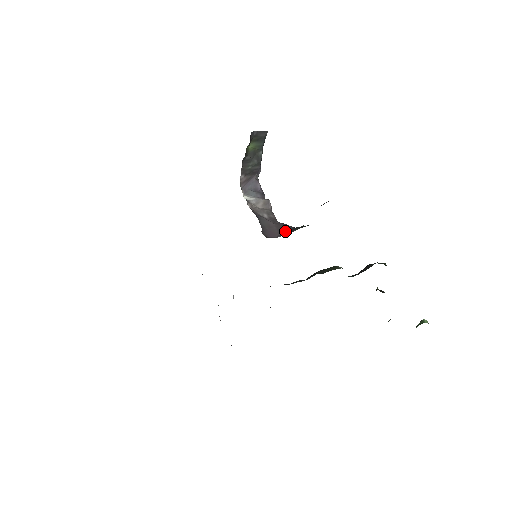
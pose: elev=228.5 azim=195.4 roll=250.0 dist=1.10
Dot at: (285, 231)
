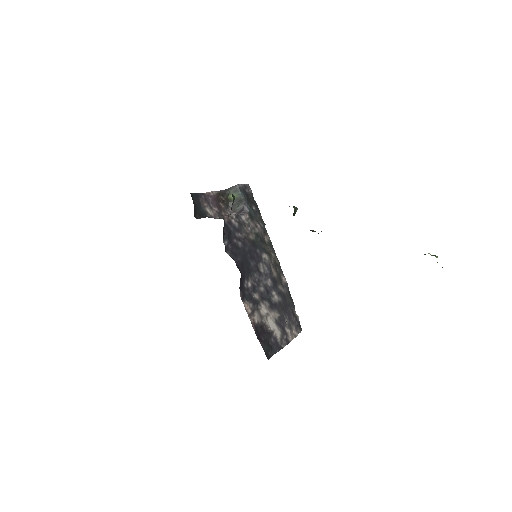
Dot at: occluded
